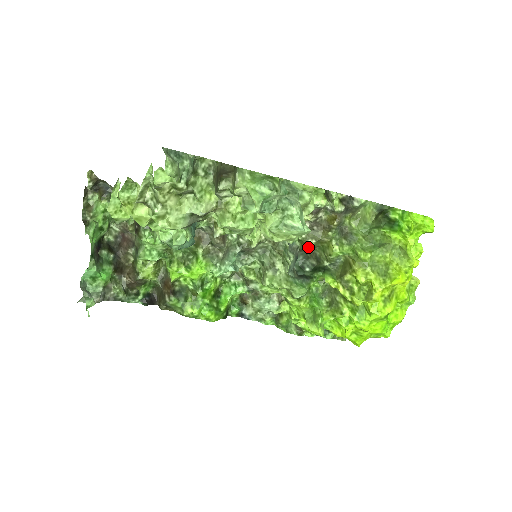
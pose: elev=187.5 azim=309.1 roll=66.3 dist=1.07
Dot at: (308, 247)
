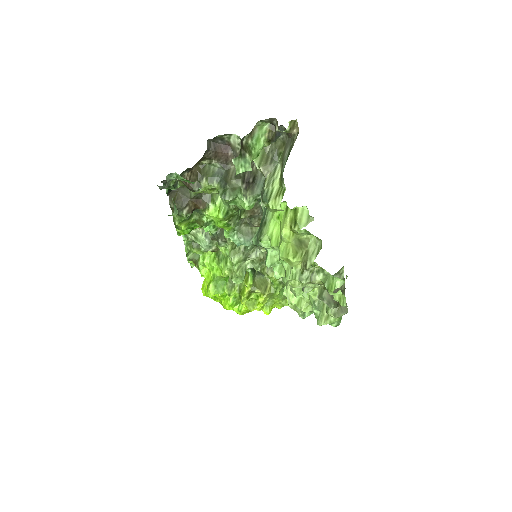
Dot at: occluded
